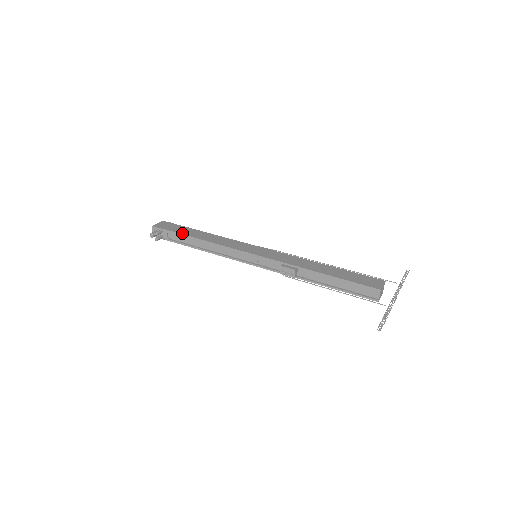
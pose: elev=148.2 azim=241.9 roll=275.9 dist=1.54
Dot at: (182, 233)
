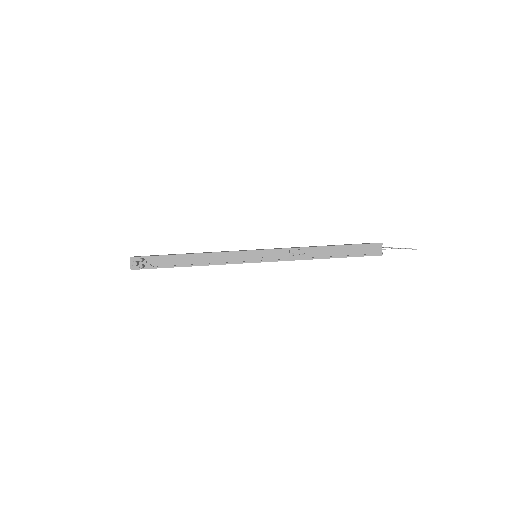
Dot at: occluded
